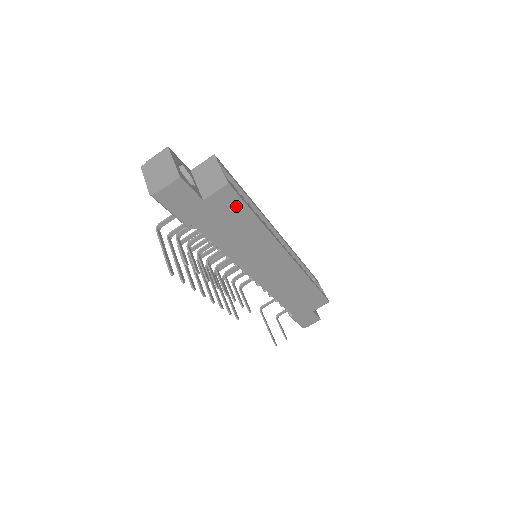
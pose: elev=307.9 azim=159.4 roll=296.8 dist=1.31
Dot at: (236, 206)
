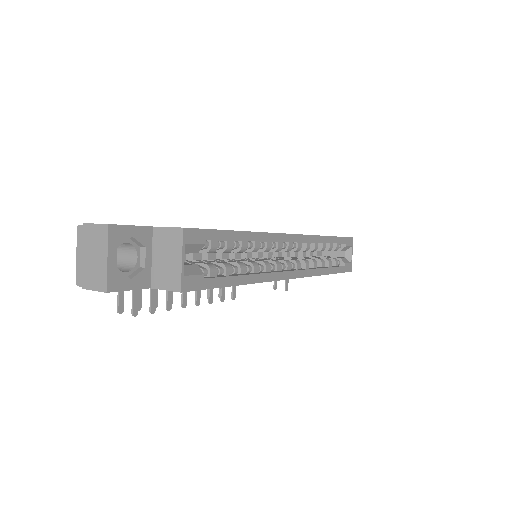
Dot at: occluded
